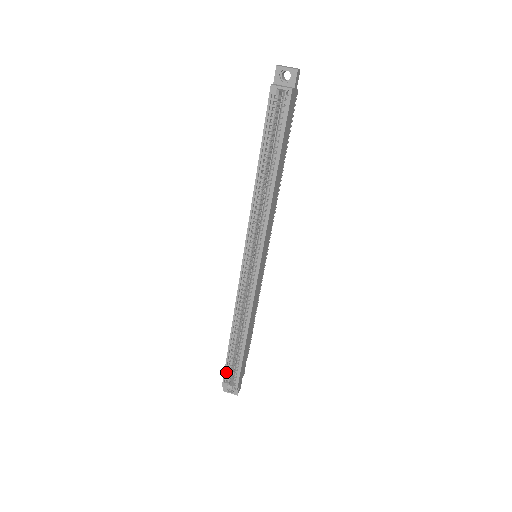
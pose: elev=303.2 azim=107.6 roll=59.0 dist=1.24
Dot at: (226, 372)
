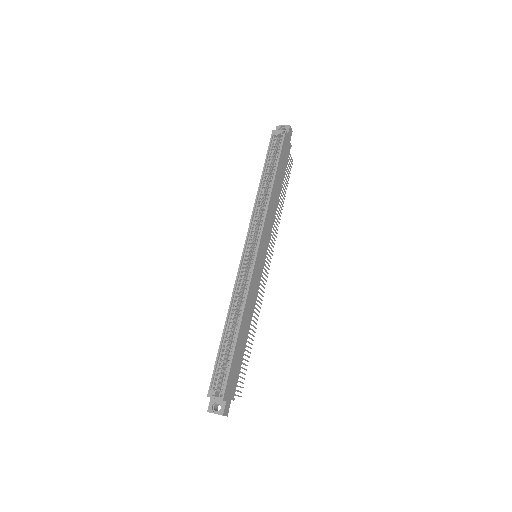
Dot at: (214, 376)
